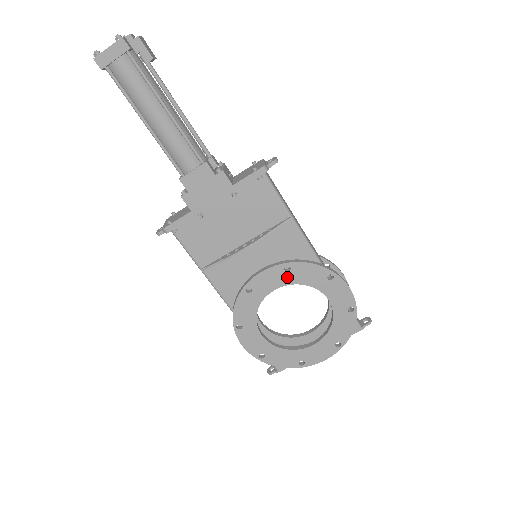
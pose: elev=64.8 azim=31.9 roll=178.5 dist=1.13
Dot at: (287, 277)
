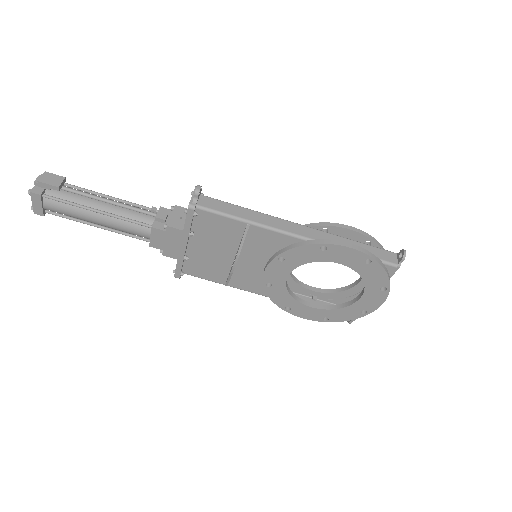
Dot at: (288, 265)
